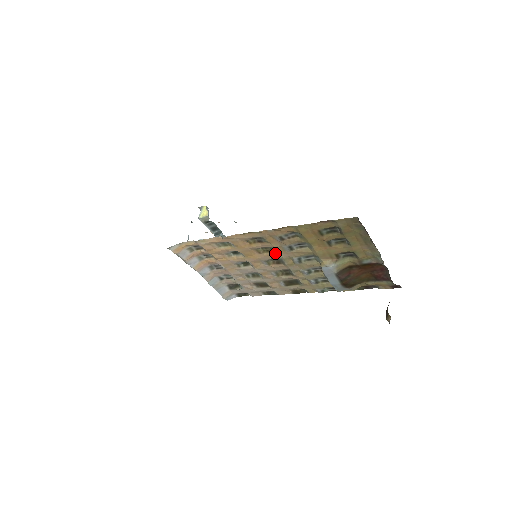
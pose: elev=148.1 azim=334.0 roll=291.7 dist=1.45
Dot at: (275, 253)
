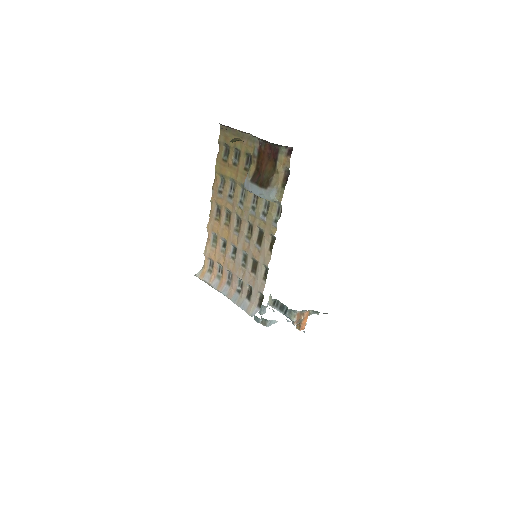
Dot at: (231, 214)
